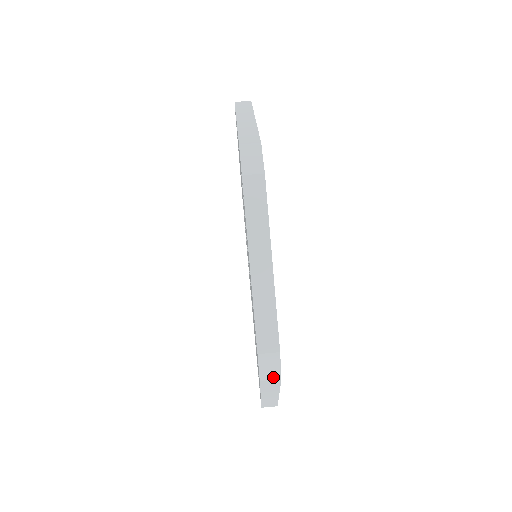
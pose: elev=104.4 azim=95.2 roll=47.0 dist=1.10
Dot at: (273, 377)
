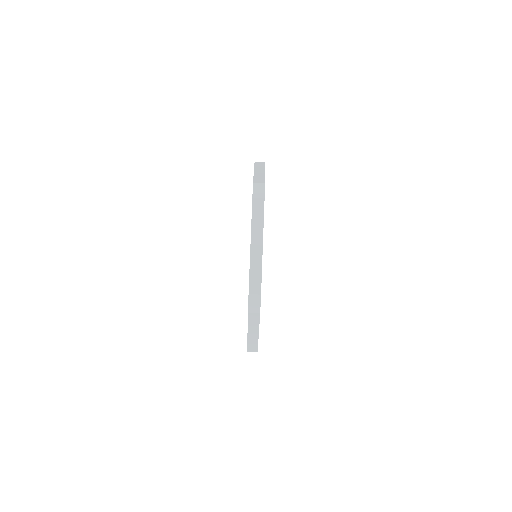
Dot at: occluded
